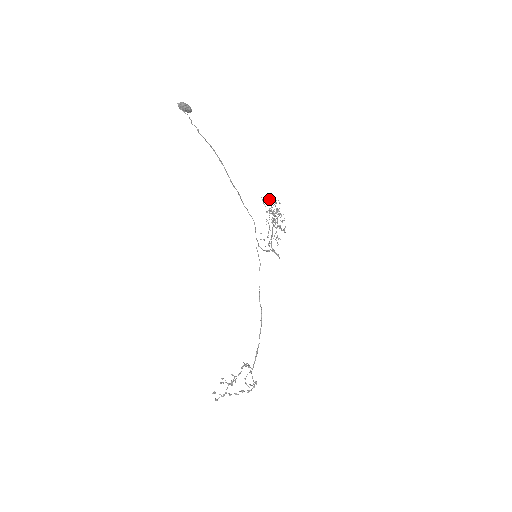
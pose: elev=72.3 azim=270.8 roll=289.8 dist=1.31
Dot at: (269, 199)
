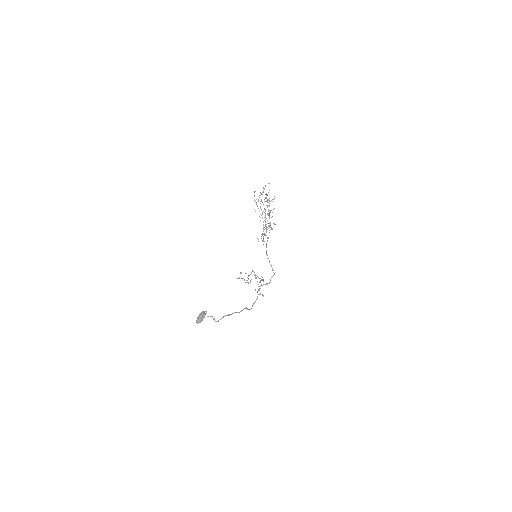
Dot at: (260, 208)
